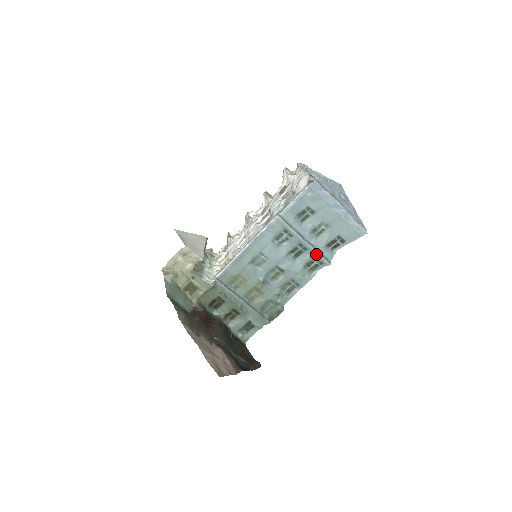
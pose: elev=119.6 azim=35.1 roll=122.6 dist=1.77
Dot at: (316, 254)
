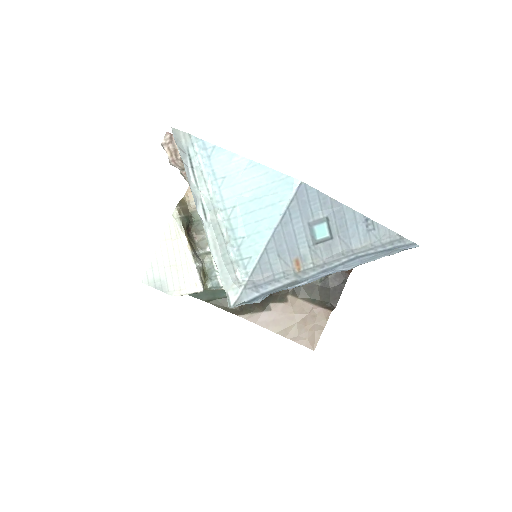
Dot at: occluded
